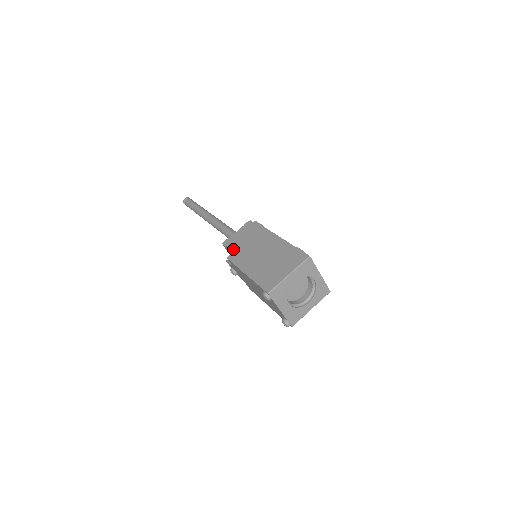
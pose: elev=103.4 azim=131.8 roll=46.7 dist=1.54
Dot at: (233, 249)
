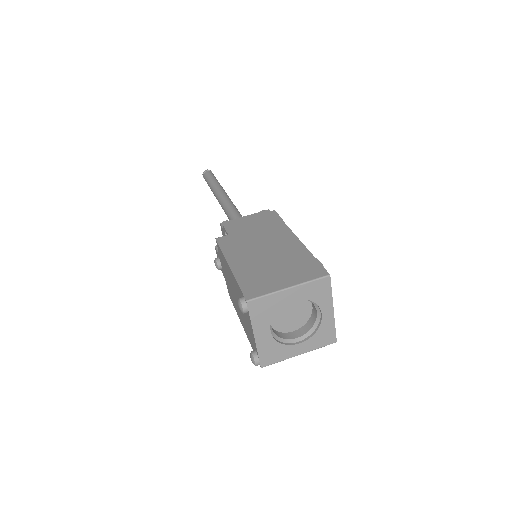
Dot at: (229, 231)
